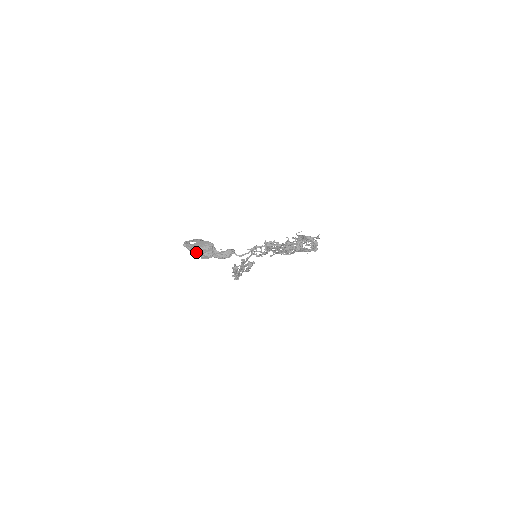
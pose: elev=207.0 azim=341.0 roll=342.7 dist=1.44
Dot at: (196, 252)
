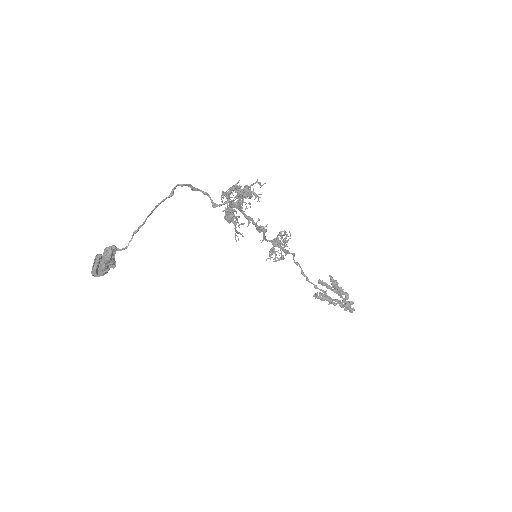
Dot at: (98, 273)
